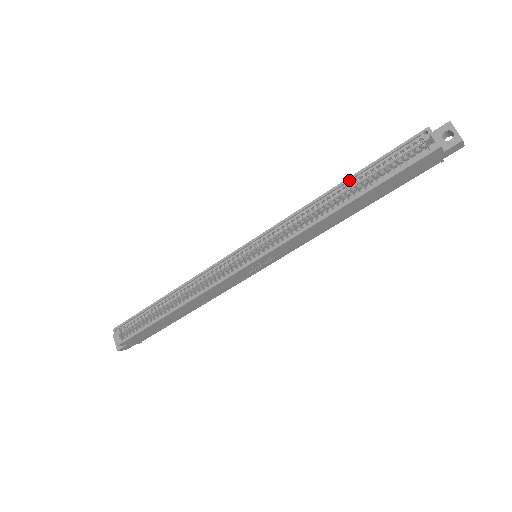
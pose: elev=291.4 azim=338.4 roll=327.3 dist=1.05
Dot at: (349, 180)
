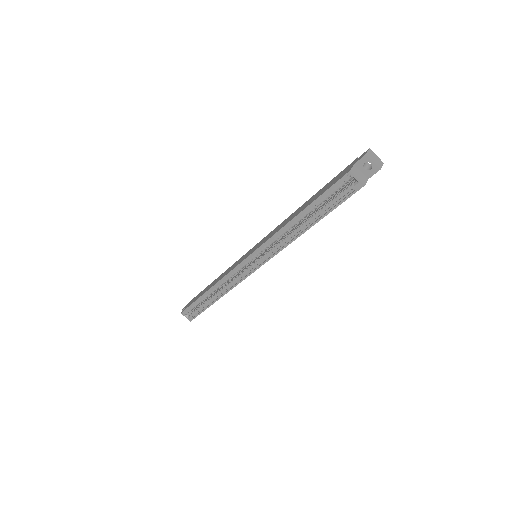
Dot at: (303, 212)
